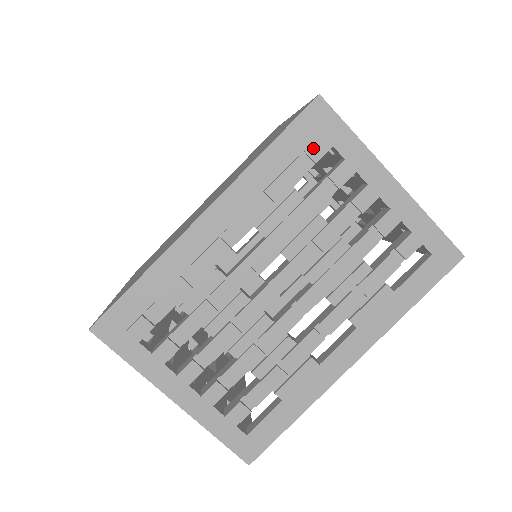
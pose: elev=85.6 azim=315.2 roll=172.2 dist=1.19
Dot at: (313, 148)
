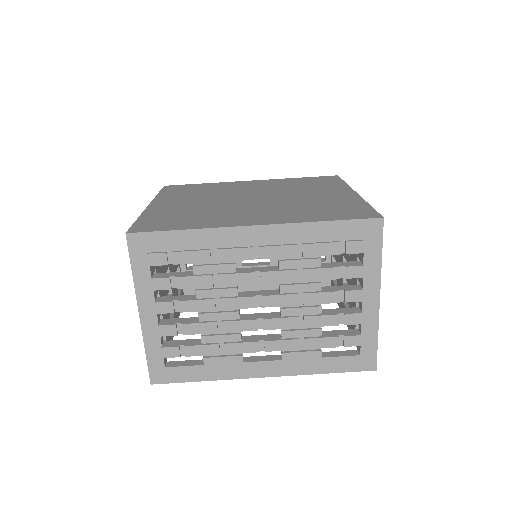
Dot at: (352, 244)
